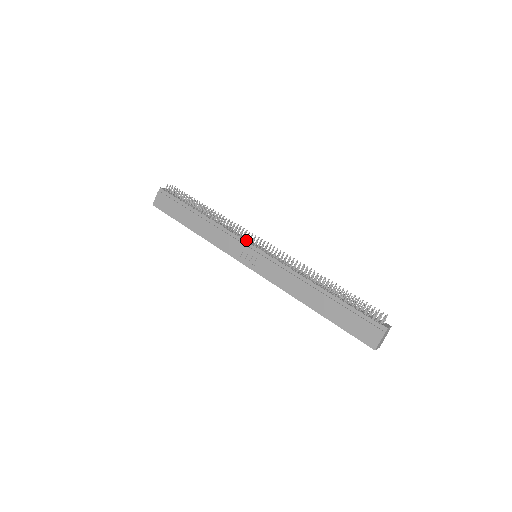
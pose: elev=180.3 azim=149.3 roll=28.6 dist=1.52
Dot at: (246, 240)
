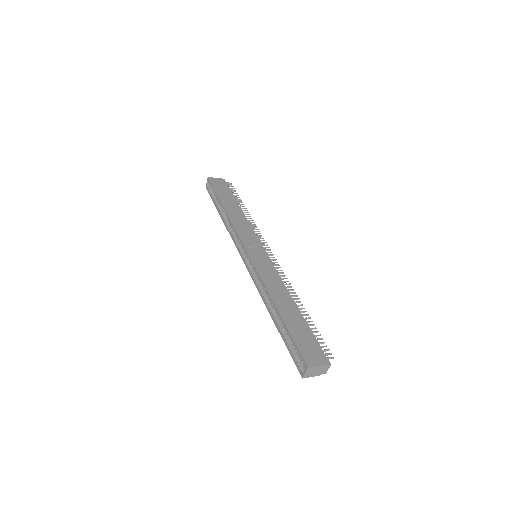
Dot at: occluded
